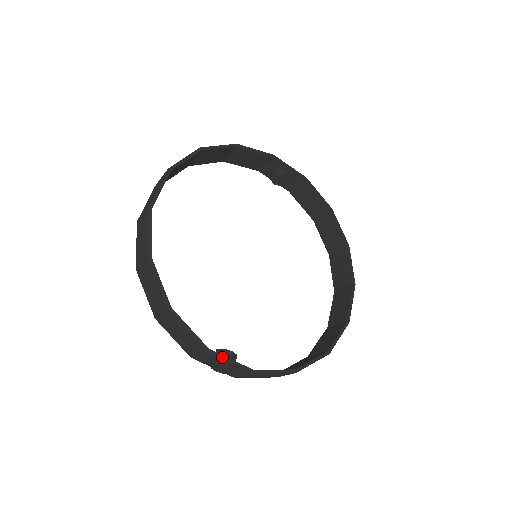
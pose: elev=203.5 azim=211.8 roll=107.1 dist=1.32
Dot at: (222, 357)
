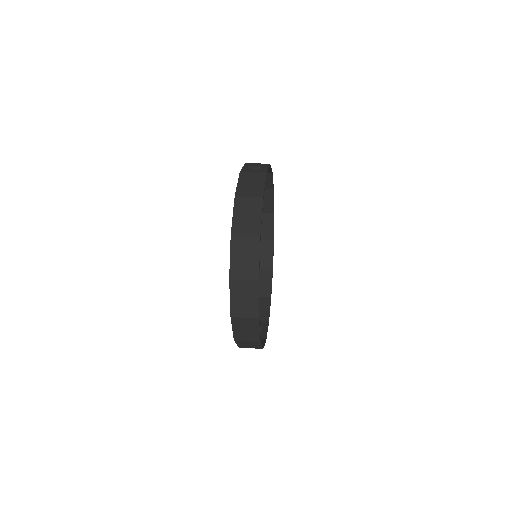
Dot at: occluded
